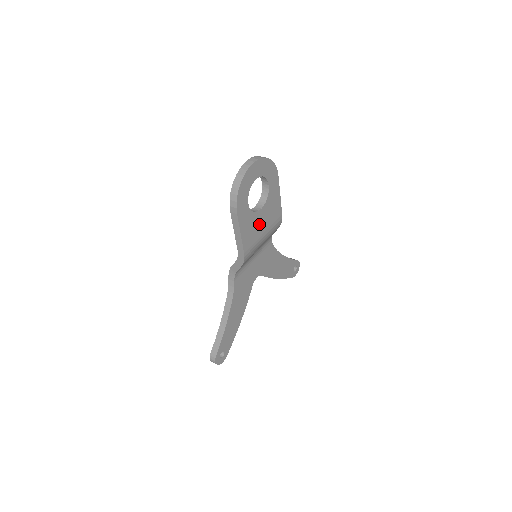
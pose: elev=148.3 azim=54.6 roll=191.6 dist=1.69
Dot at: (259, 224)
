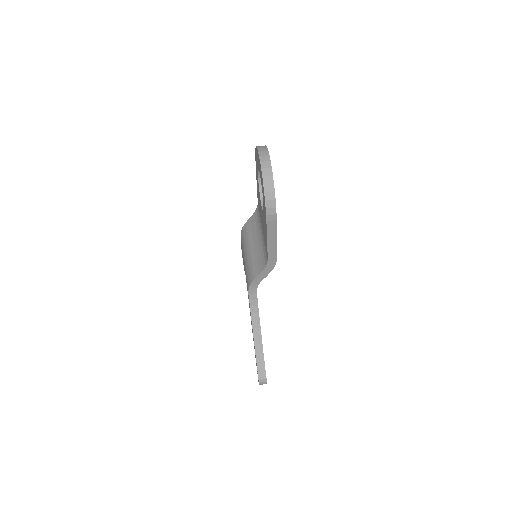
Dot at: occluded
